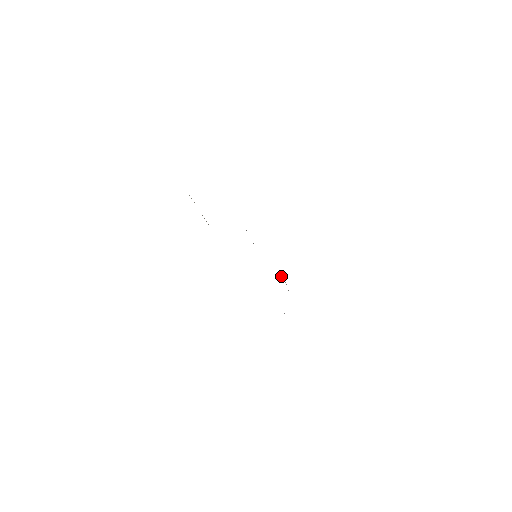
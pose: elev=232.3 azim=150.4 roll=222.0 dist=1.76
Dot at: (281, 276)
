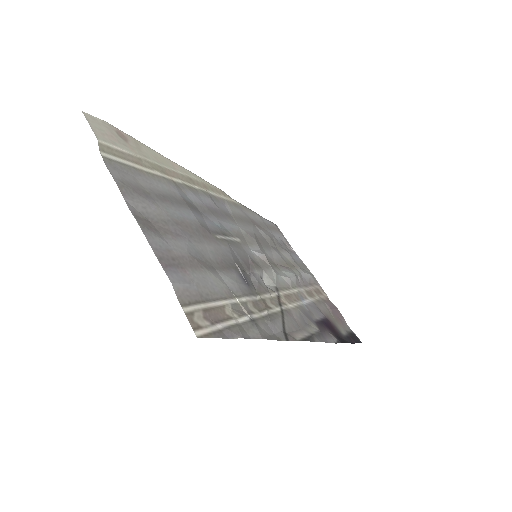
Dot at: (291, 278)
